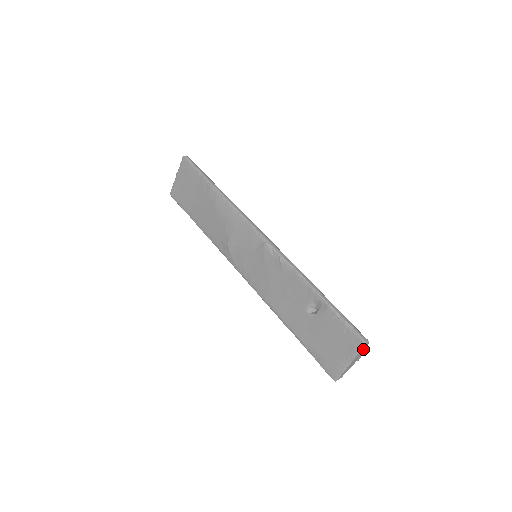
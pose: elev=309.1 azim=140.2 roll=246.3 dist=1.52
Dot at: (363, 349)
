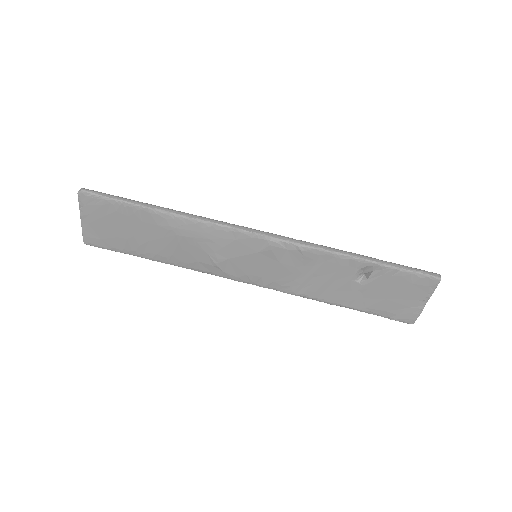
Dot at: occluded
